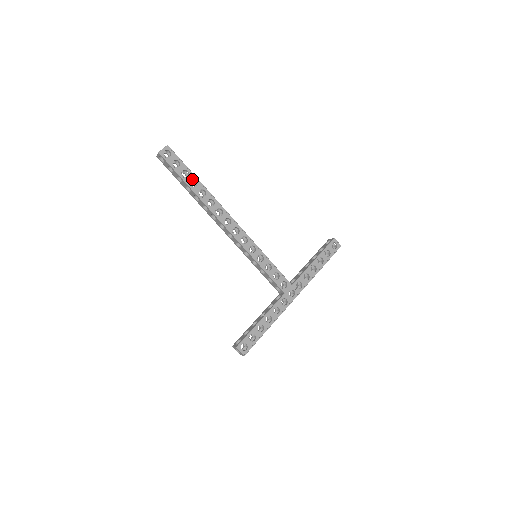
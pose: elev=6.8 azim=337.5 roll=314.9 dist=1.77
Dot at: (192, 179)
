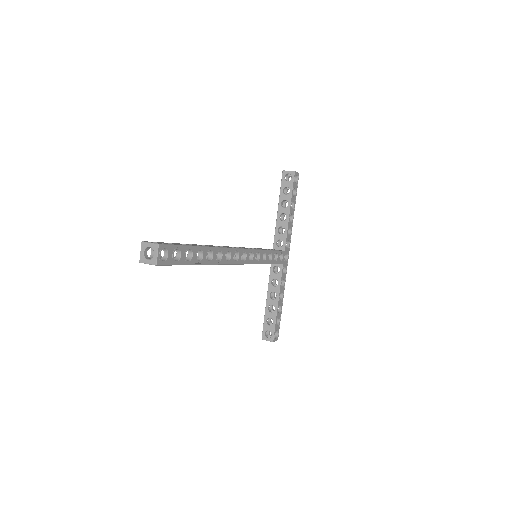
Dot at: occluded
